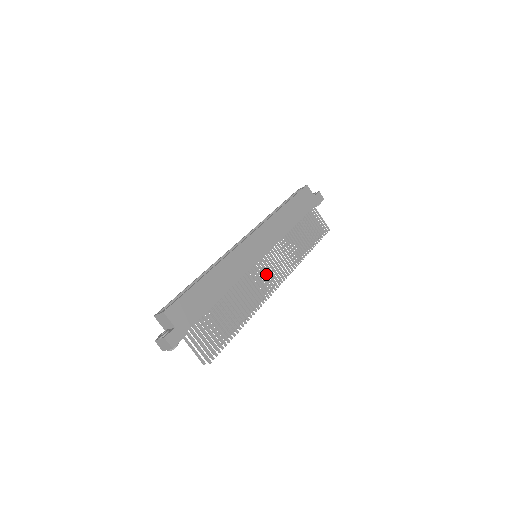
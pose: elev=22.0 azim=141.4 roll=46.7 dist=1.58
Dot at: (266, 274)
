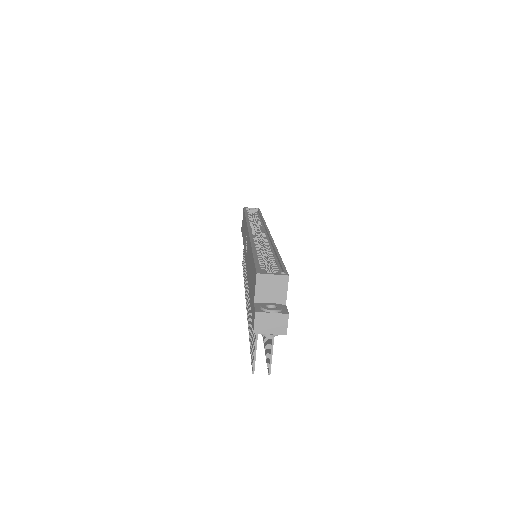
Dot at: occluded
